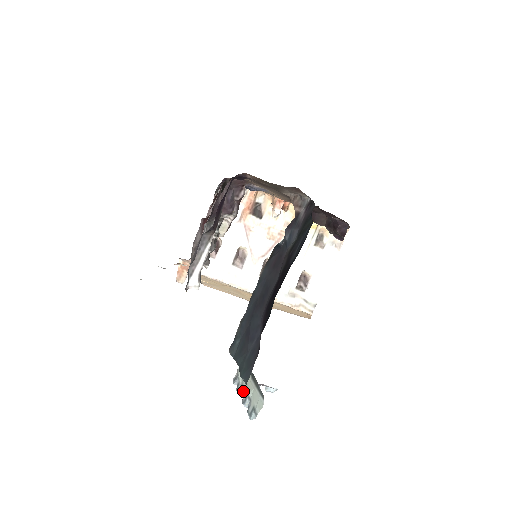
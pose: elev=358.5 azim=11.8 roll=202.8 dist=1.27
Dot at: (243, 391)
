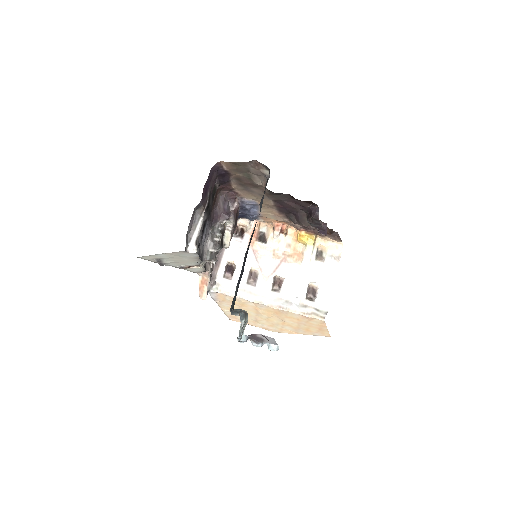
Dot at: (240, 333)
